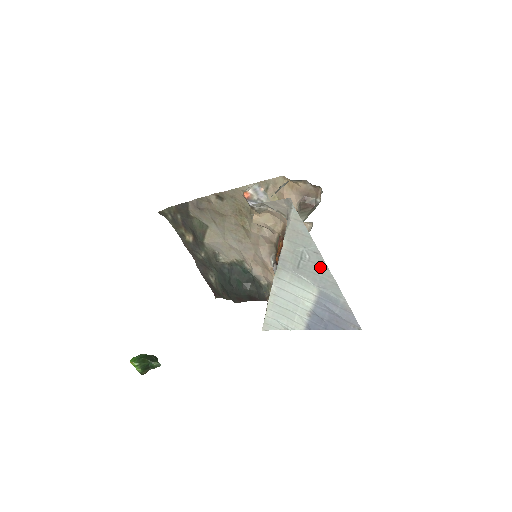
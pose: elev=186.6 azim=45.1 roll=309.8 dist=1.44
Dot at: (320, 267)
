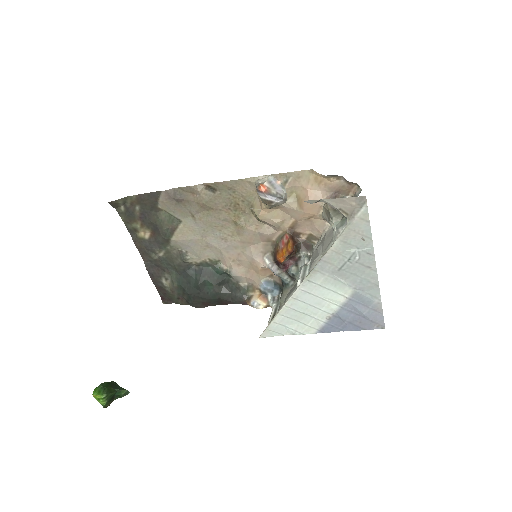
Dot at: (367, 268)
